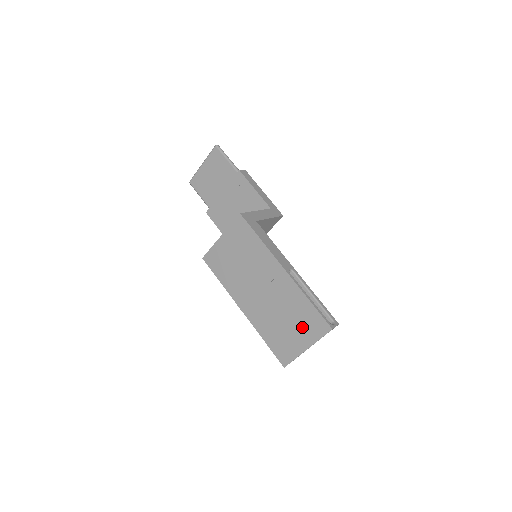
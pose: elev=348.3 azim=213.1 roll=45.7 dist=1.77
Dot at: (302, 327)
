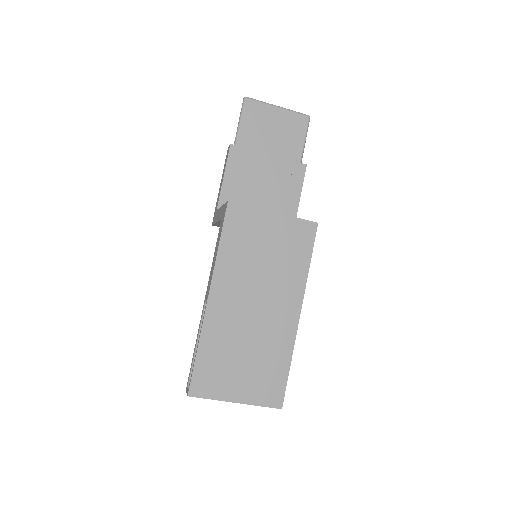
Dot at: (256, 379)
